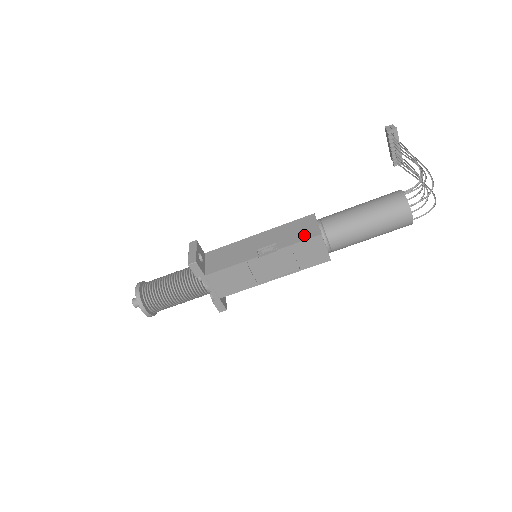
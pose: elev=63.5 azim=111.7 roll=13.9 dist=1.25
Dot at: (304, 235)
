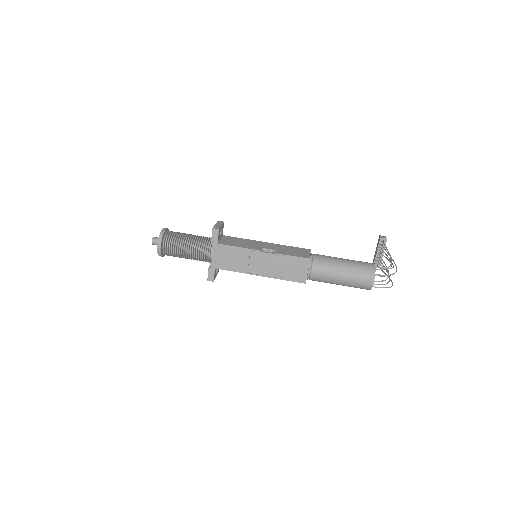
Dot at: (298, 254)
